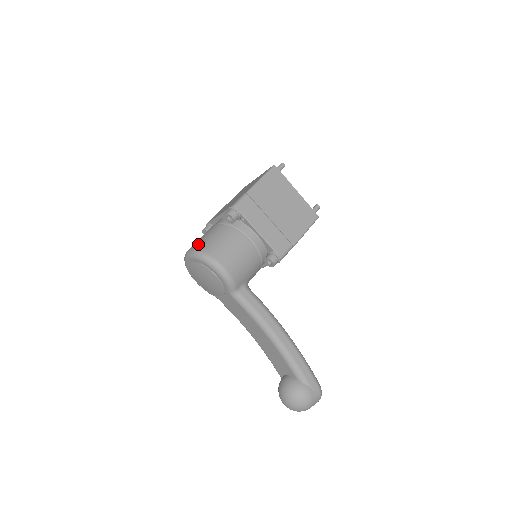
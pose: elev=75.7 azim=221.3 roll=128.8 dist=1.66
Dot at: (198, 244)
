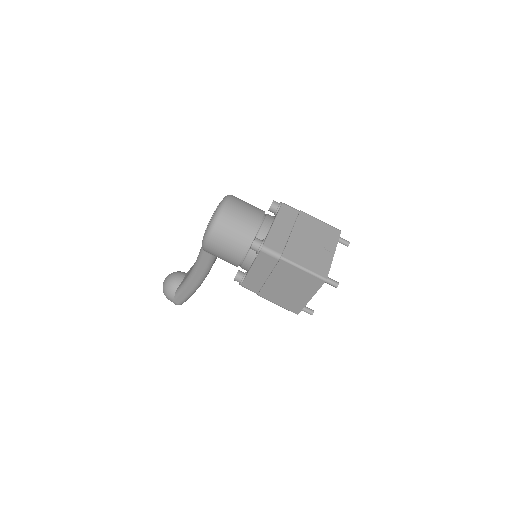
Dot at: (228, 214)
